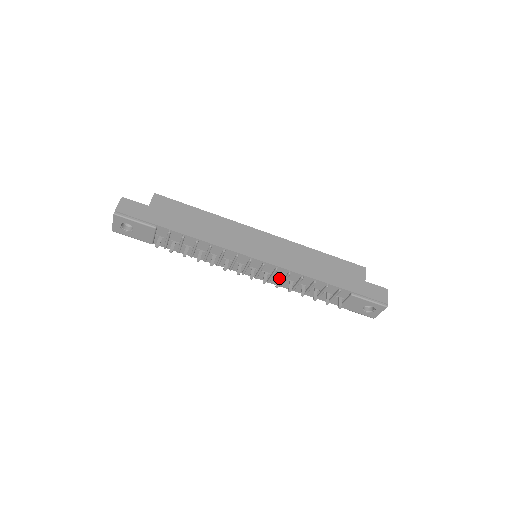
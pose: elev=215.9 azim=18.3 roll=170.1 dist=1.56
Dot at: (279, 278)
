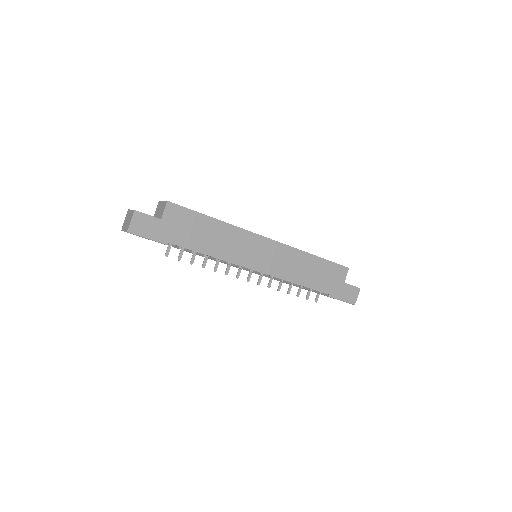
Dot at: occluded
